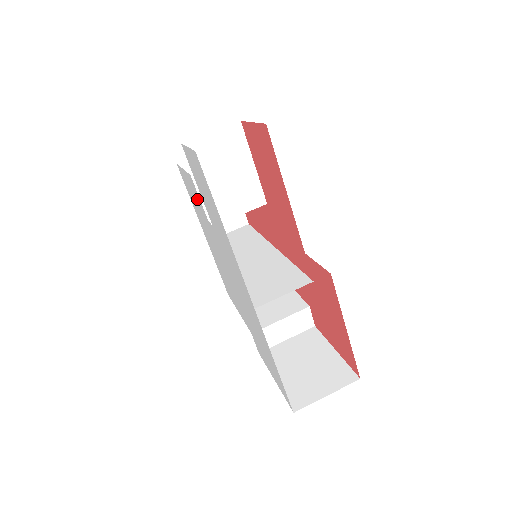
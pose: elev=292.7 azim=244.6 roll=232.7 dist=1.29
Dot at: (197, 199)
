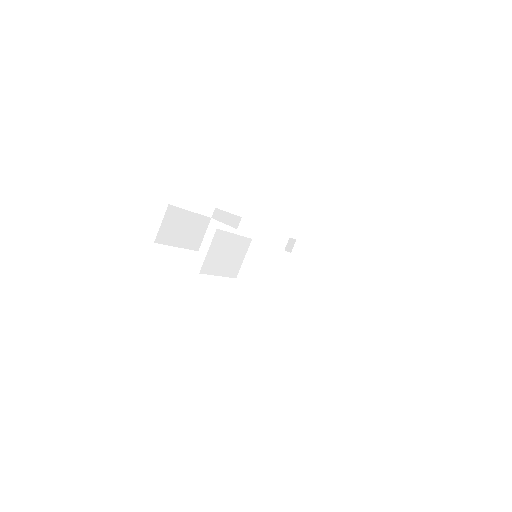
Dot at: occluded
